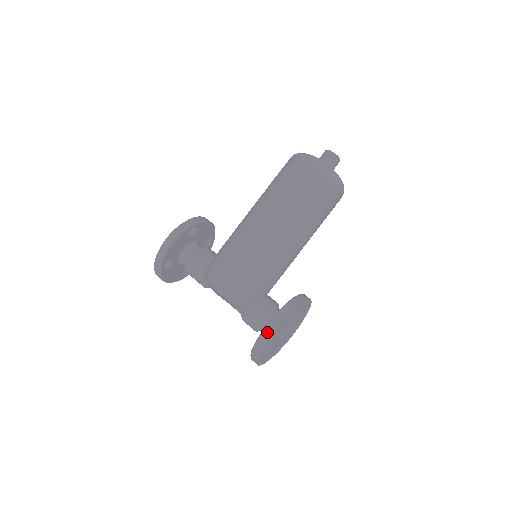
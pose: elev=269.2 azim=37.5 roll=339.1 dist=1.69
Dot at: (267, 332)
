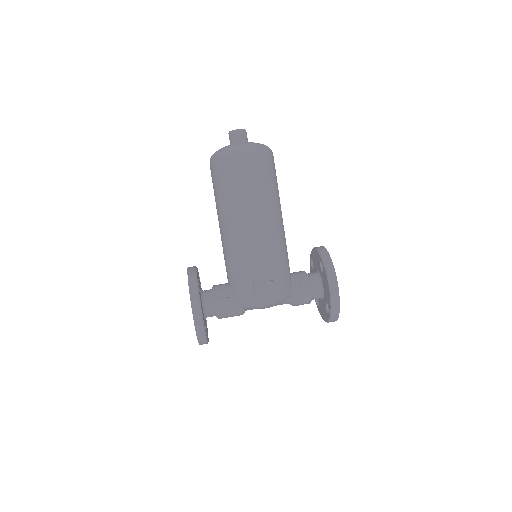
Dot at: (335, 295)
